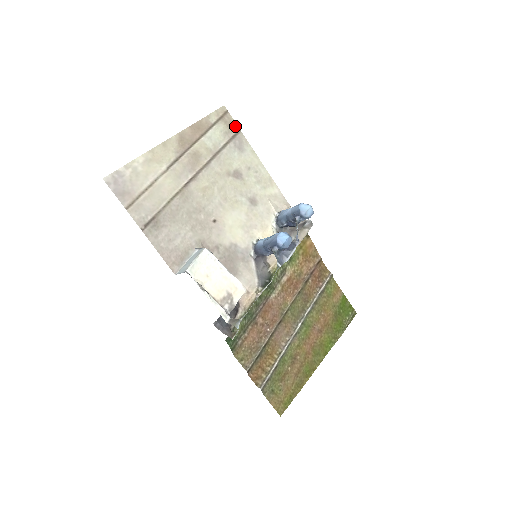
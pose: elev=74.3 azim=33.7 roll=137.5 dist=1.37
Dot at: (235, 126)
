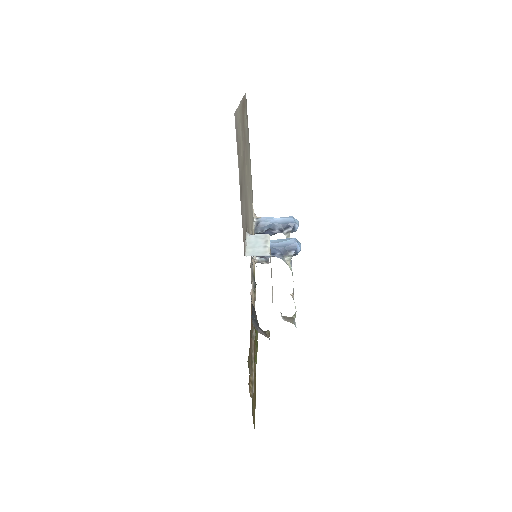
Dot at: (247, 117)
